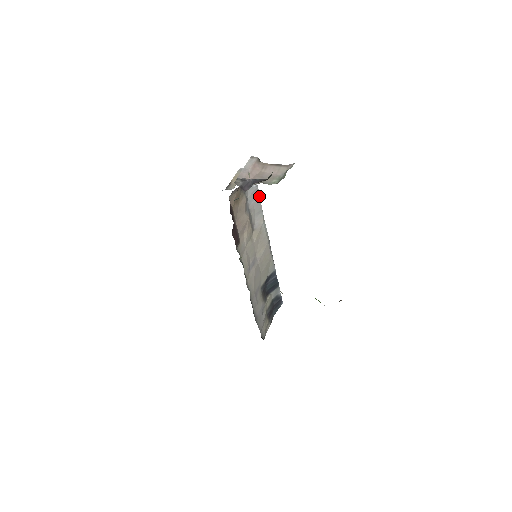
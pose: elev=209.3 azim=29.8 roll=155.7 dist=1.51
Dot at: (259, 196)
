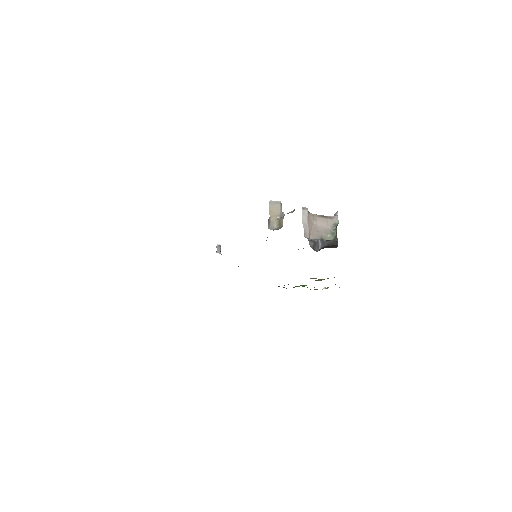
Dot at: occluded
